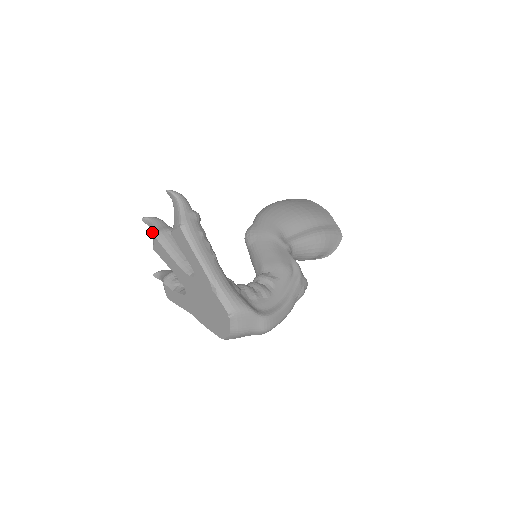
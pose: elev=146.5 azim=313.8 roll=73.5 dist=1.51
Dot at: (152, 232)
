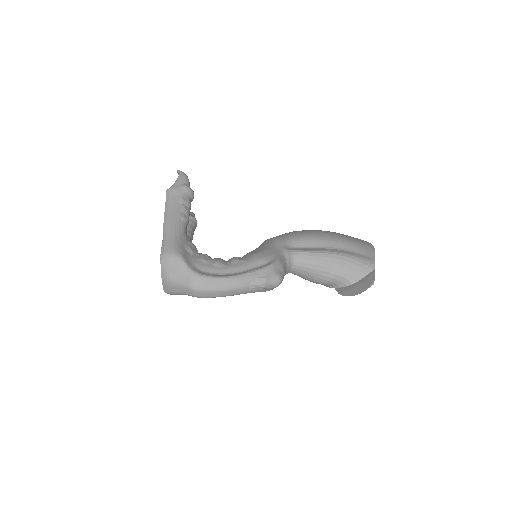
Dot at: occluded
